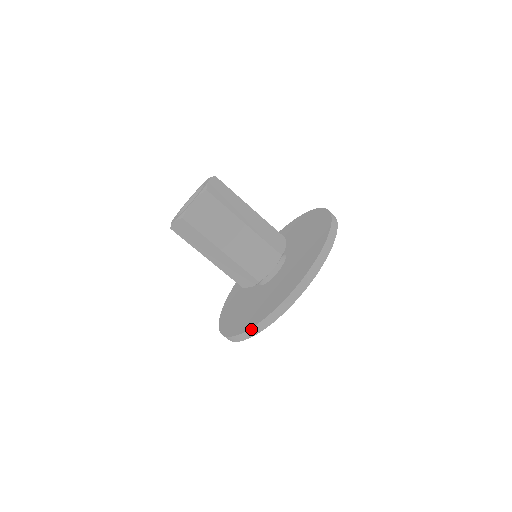
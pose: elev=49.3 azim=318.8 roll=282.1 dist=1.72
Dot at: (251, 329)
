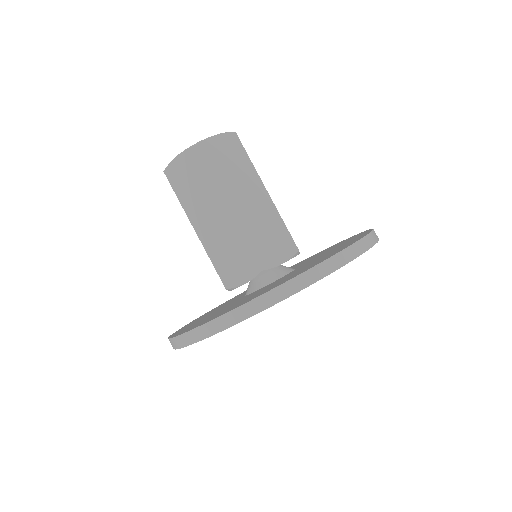
Dot at: (169, 339)
